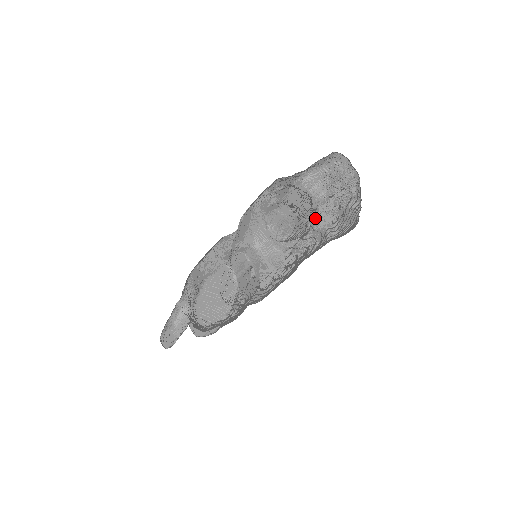
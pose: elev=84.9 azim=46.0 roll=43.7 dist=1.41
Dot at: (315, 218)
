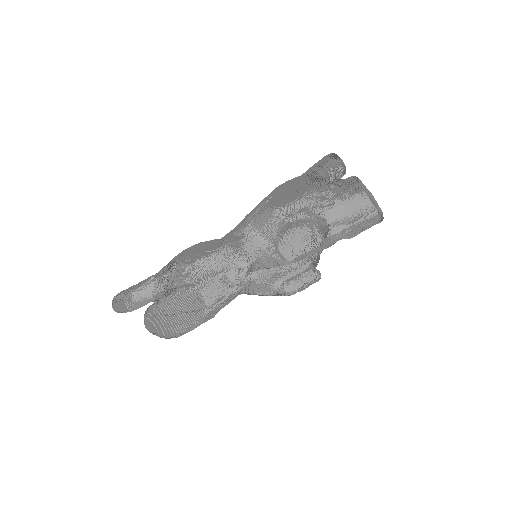
Dot at: (329, 238)
